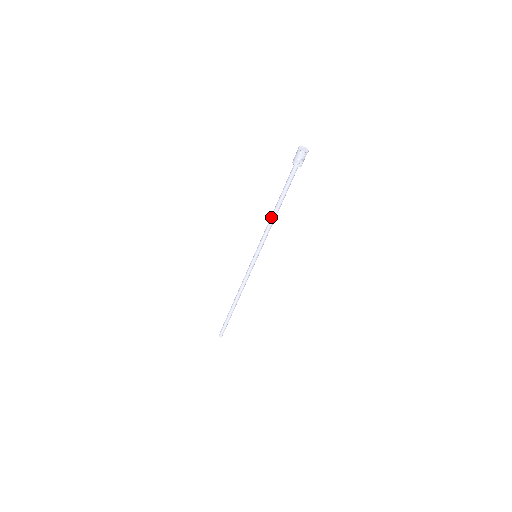
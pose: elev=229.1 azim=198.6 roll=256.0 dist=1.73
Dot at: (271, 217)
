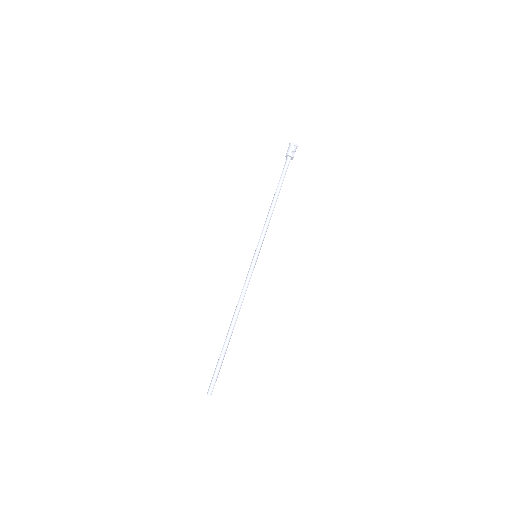
Dot at: (271, 208)
